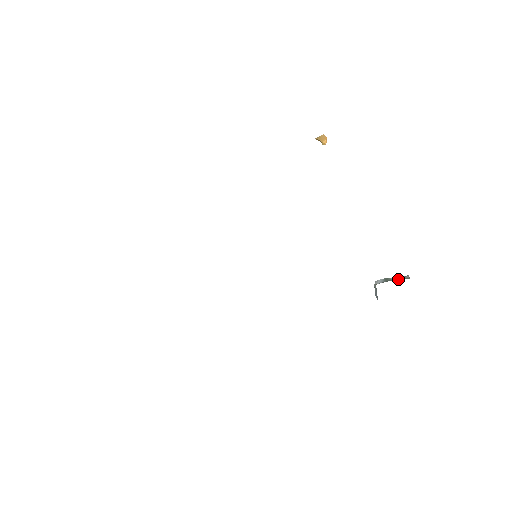
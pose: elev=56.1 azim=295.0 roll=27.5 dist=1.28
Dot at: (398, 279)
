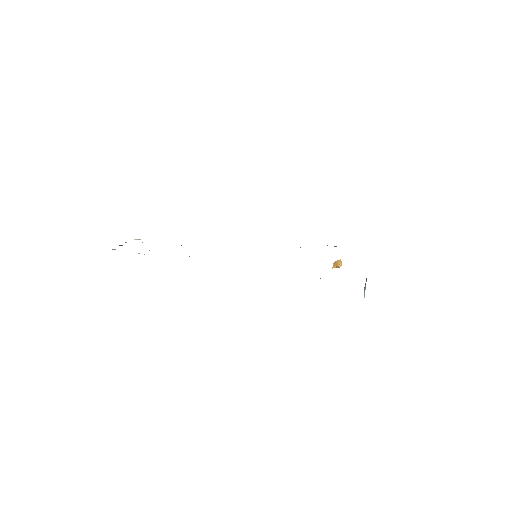
Dot at: occluded
